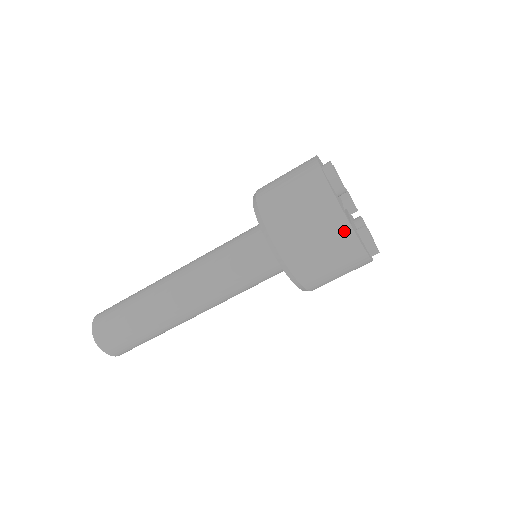
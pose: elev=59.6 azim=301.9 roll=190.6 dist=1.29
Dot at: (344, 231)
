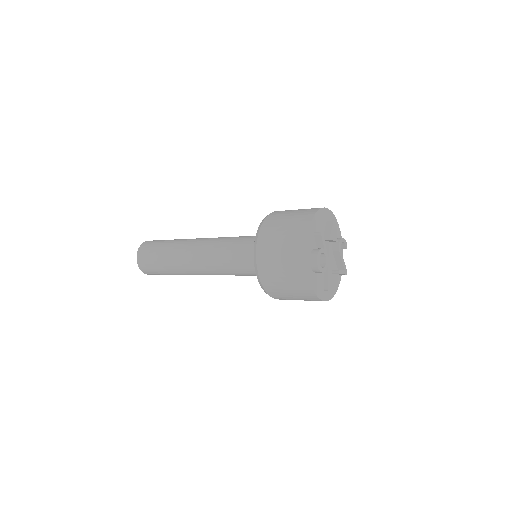
Dot at: occluded
